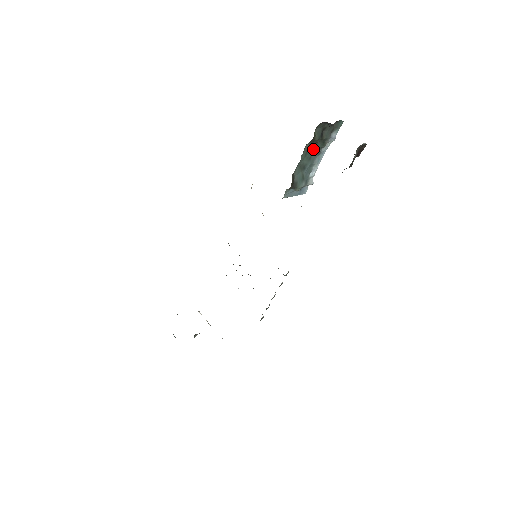
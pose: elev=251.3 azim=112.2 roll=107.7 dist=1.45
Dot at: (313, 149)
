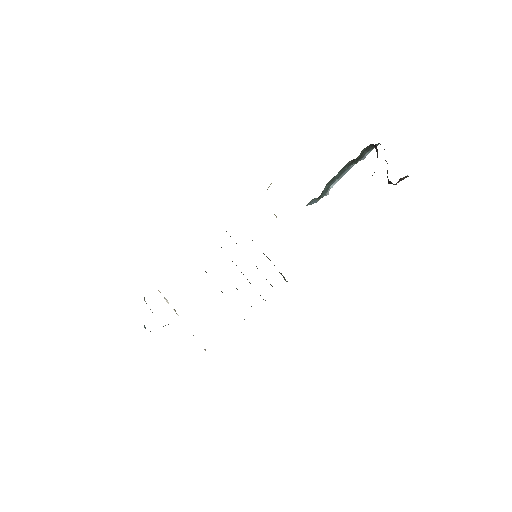
Dot at: (348, 165)
